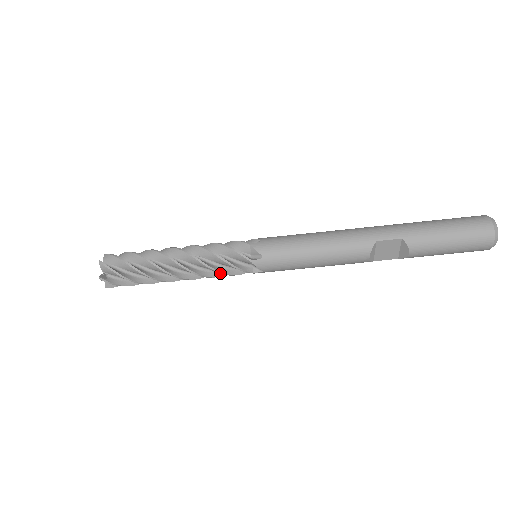
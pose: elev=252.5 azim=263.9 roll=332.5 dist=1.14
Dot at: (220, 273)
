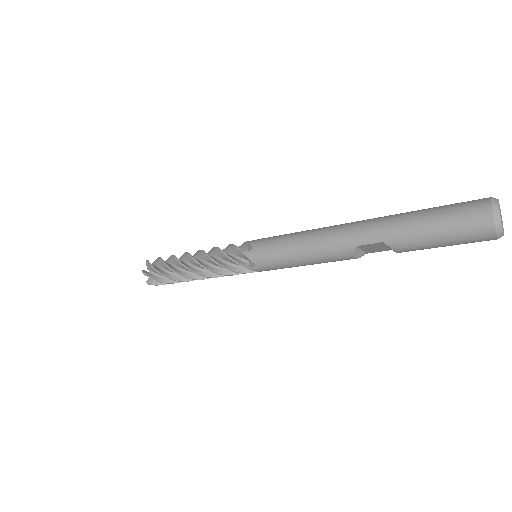
Dot at: (229, 275)
